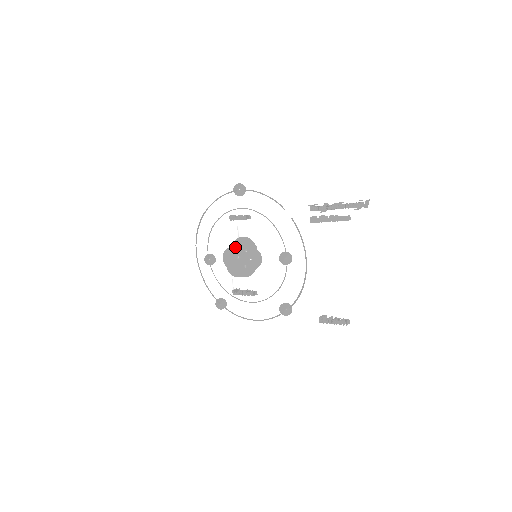
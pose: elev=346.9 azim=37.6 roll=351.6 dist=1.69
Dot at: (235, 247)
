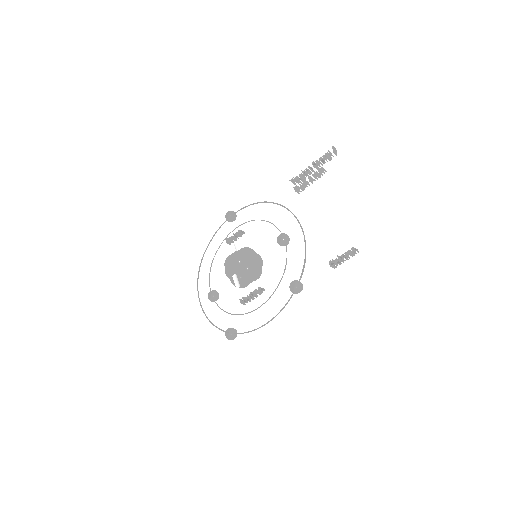
Dot at: occluded
